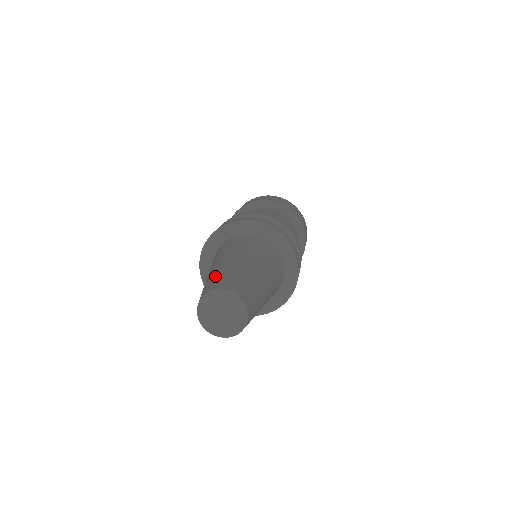
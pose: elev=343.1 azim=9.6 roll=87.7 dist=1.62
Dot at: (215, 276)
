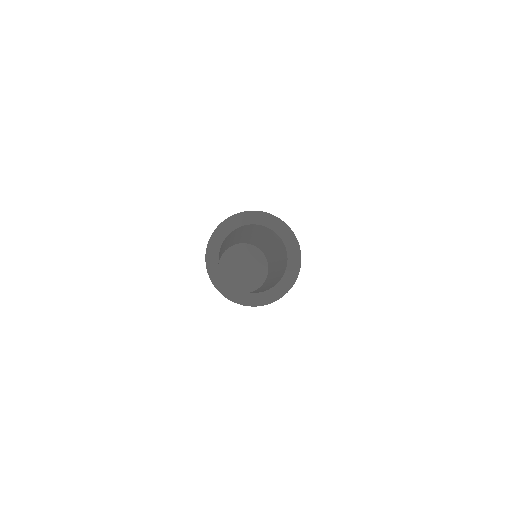
Dot at: occluded
